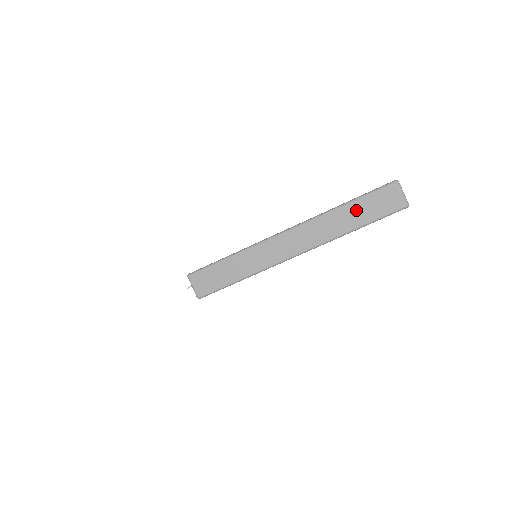
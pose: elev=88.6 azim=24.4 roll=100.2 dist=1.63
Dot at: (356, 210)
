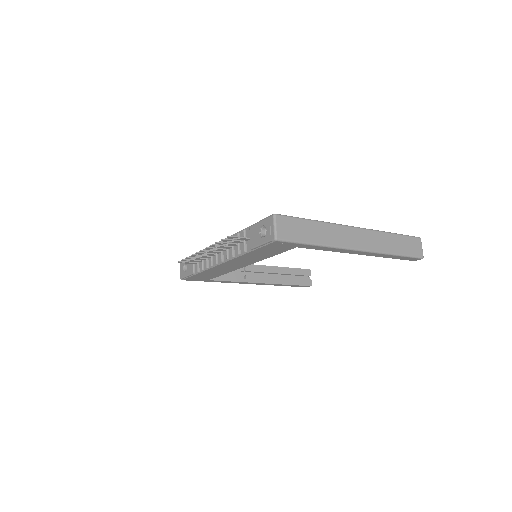
Dot at: (398, 241)
